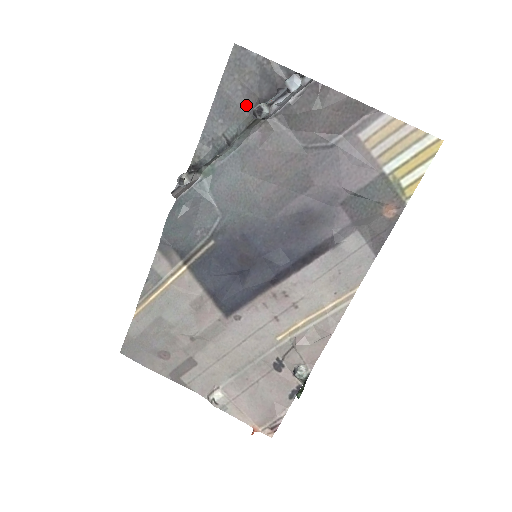
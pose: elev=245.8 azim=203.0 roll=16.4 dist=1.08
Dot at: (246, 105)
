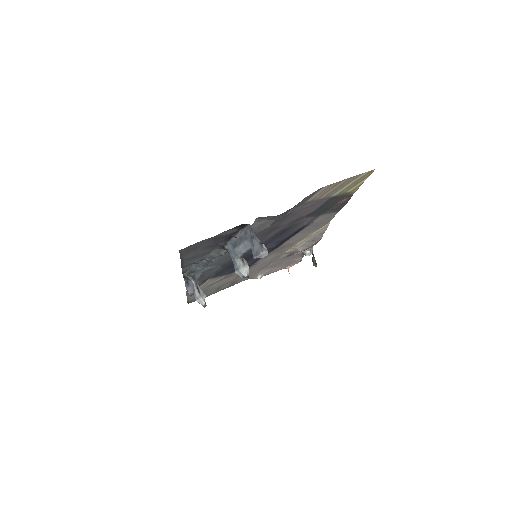
Dot at: (210, 249)
